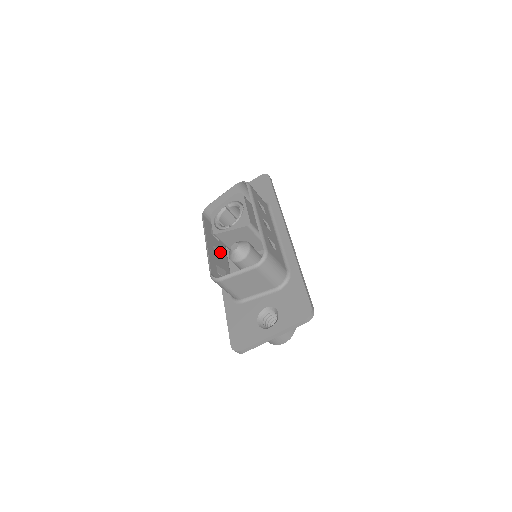
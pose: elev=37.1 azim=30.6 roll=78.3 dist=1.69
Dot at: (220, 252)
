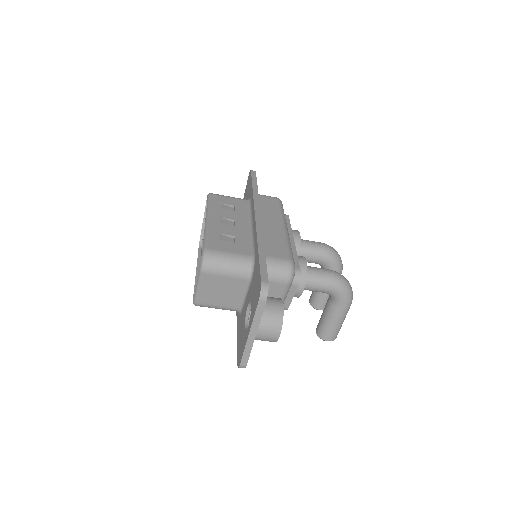
Dot at: occluded
